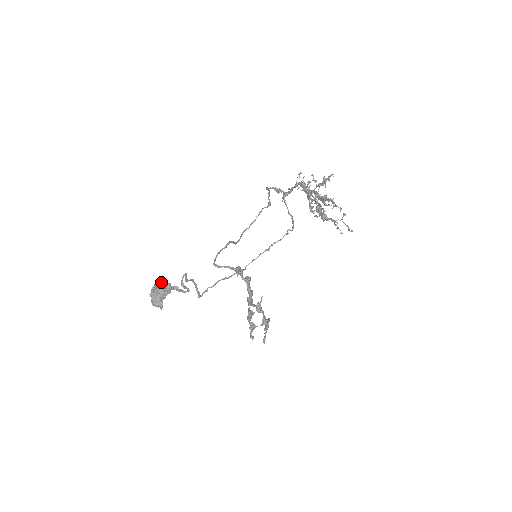
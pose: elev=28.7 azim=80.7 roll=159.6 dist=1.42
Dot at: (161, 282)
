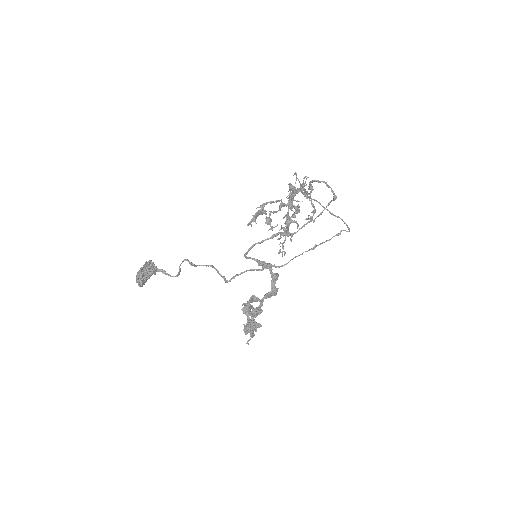
Dot at: (147, 264)
